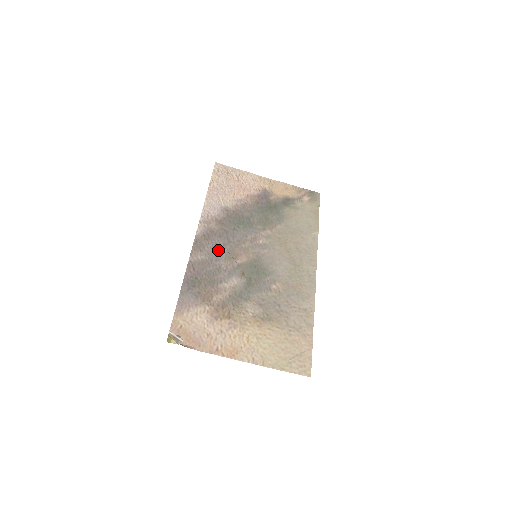
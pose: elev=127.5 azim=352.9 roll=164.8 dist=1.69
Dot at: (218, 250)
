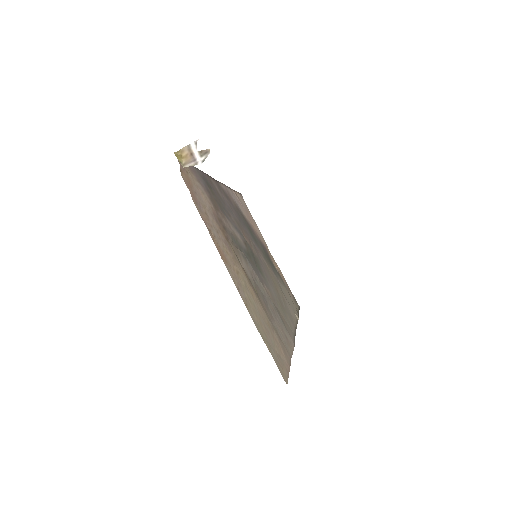
Dot at: (231, 209)
